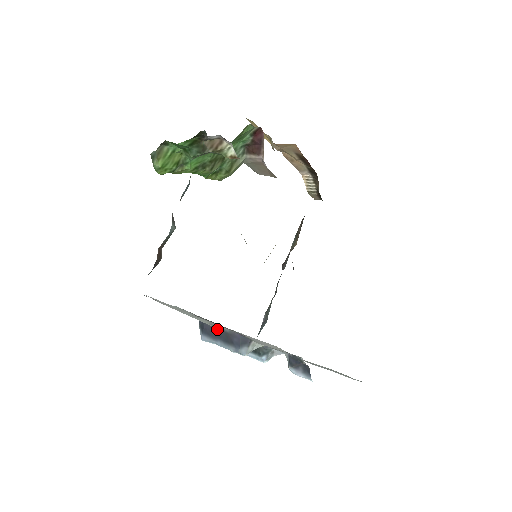
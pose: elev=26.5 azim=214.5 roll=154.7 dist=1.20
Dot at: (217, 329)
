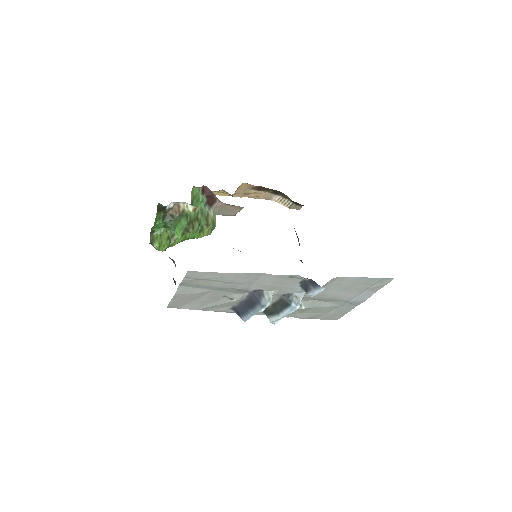
Dot at: (243, 304)
